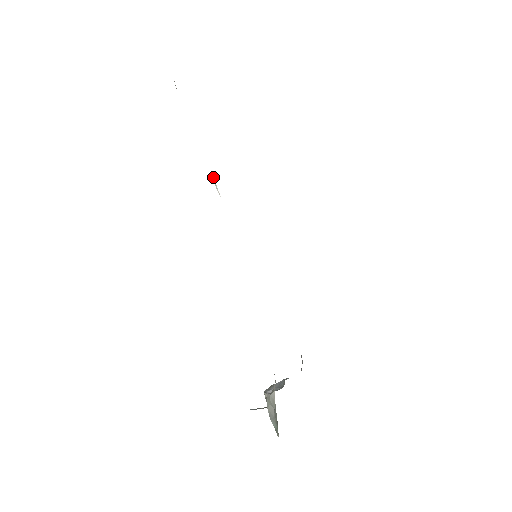
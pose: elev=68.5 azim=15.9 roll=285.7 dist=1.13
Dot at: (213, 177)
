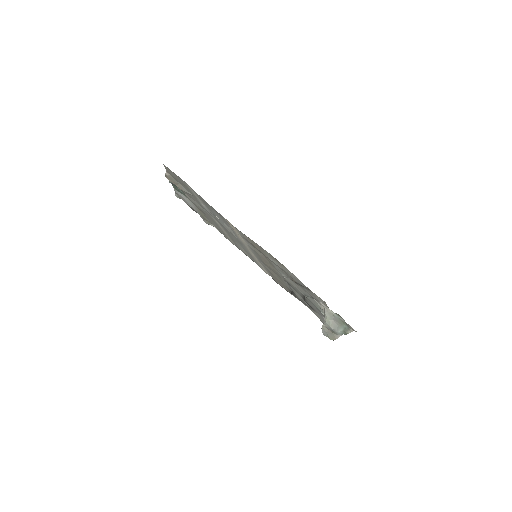
Dot at: (209, 210)
